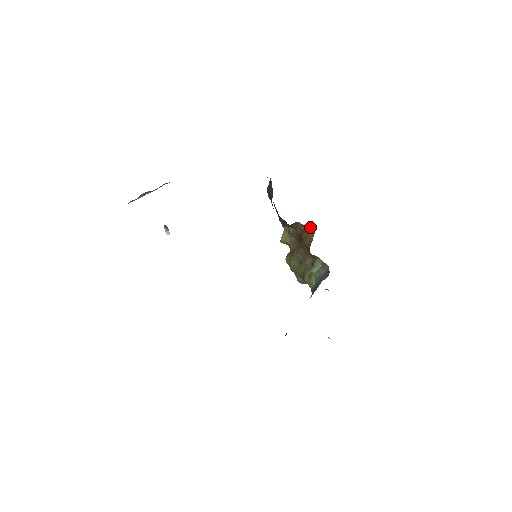
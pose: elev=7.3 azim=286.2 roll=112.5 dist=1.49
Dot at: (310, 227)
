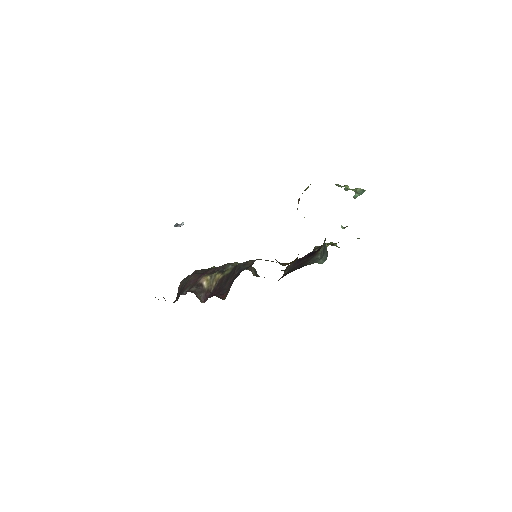
Dot at: occluded
